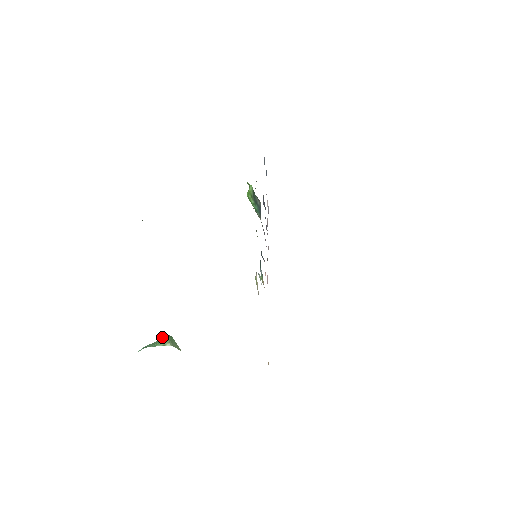
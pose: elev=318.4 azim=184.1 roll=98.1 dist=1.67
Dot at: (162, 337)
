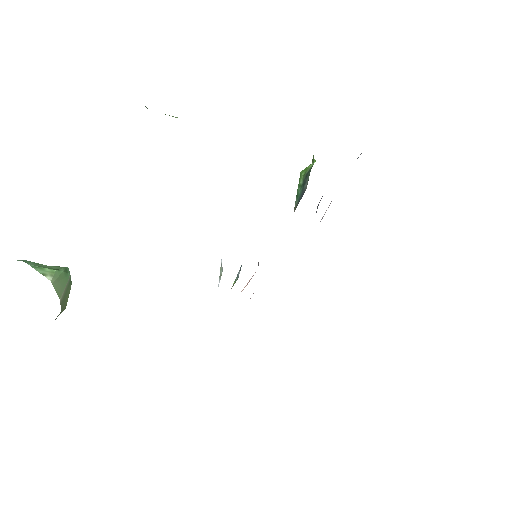
Dot at: occluded
